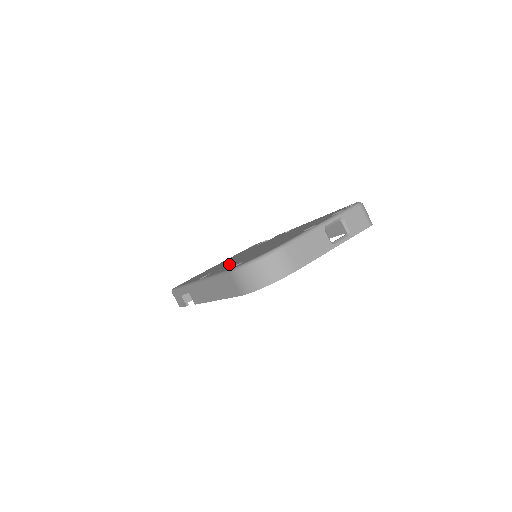
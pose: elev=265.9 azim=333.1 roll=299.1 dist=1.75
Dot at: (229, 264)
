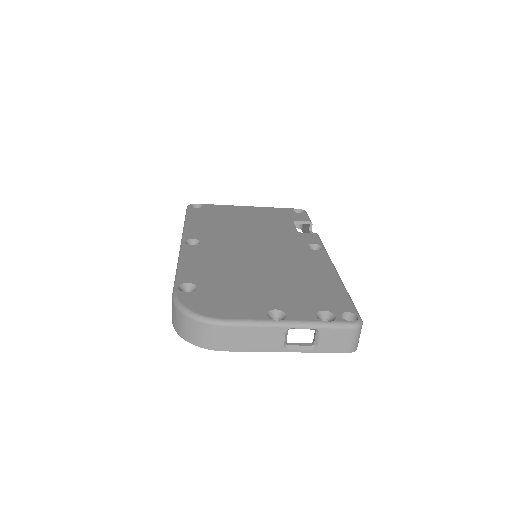
Dot at: (216, 253)
